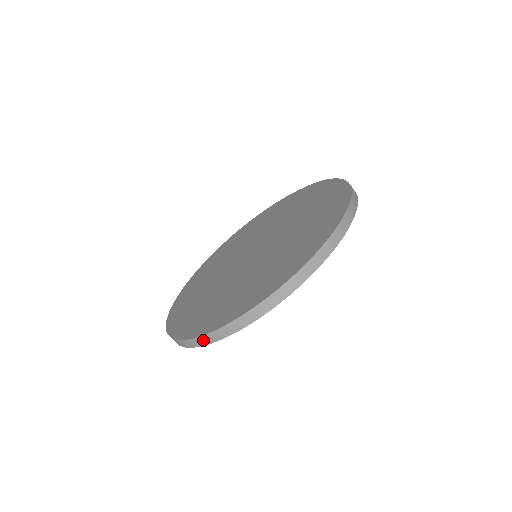
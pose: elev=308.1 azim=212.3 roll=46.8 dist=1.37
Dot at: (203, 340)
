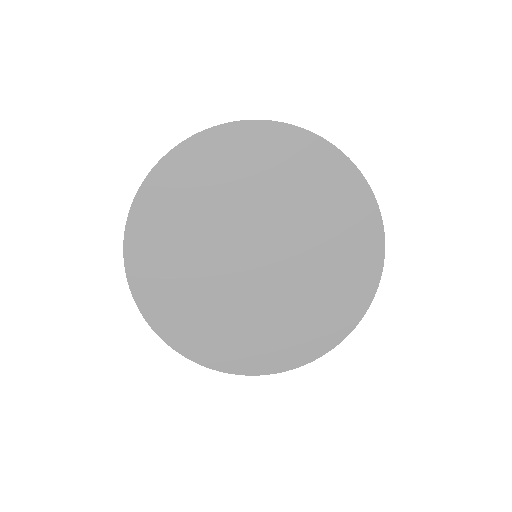
Dot at: (158, 333)
